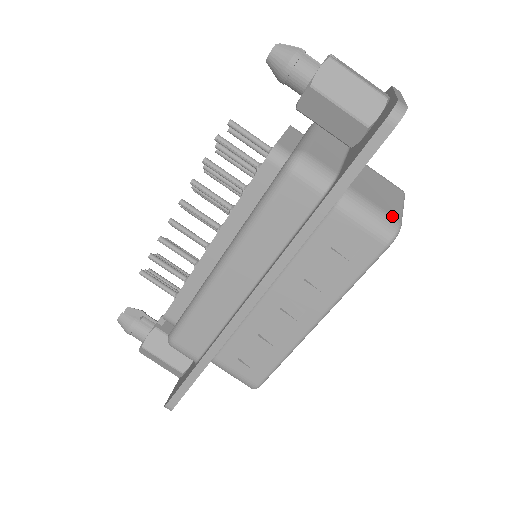
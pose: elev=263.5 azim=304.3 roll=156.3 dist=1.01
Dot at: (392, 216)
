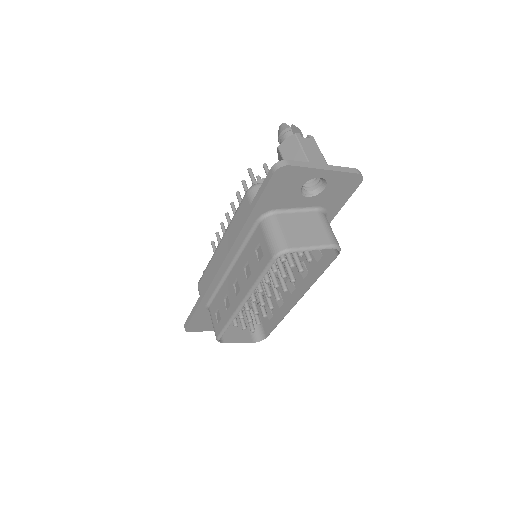
Dot at: (288, 243)
